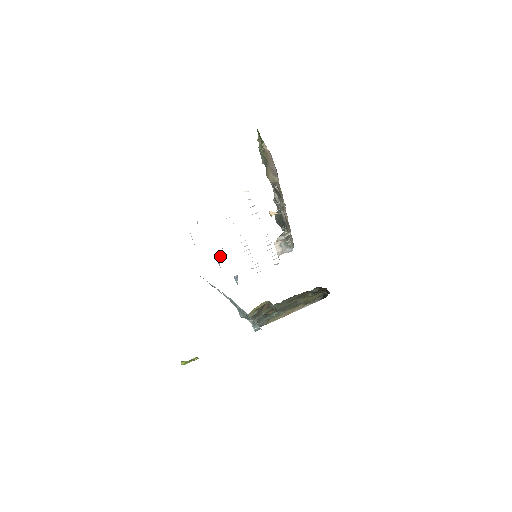
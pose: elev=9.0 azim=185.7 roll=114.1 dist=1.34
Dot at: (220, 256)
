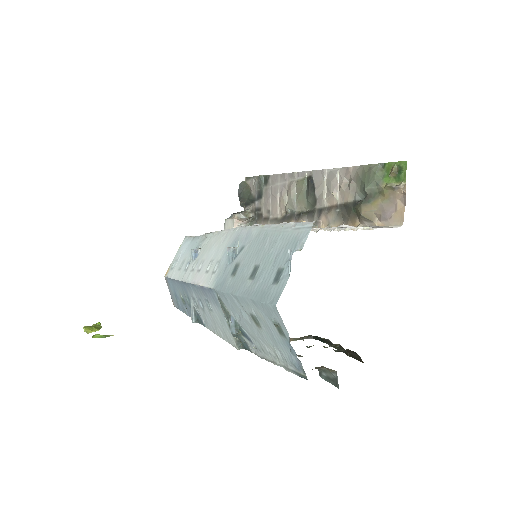
Dot at: (237, 250)
